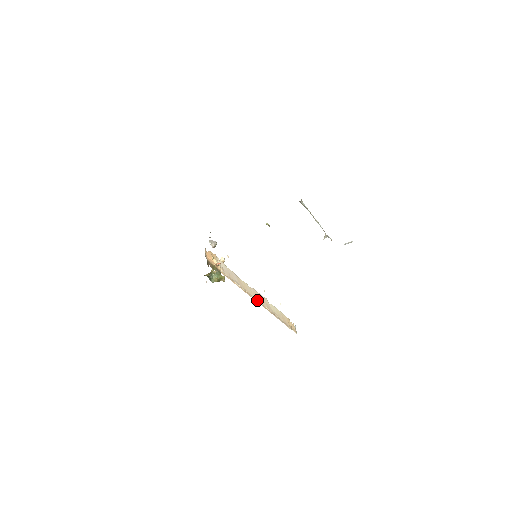
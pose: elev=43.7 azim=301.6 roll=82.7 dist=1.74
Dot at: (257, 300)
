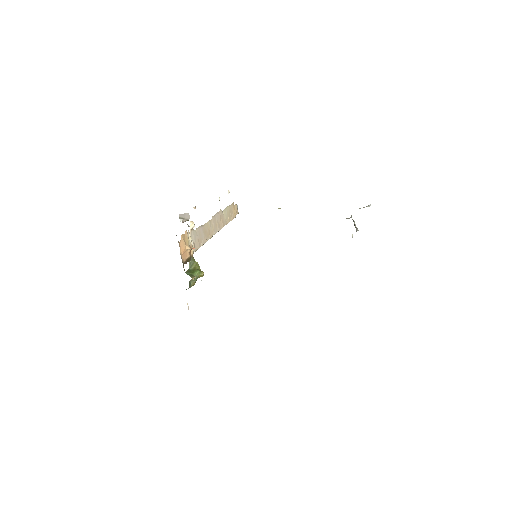
Dot at: occluded
